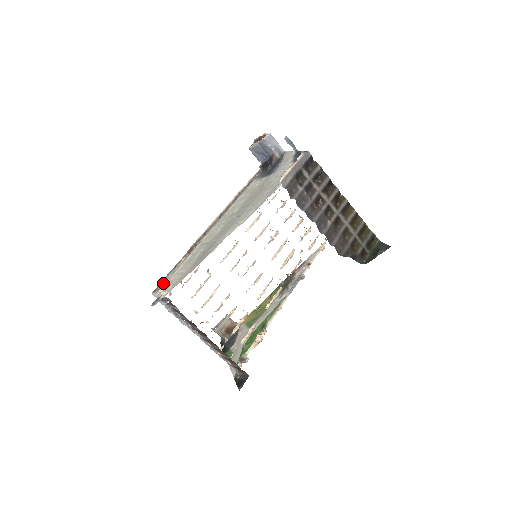
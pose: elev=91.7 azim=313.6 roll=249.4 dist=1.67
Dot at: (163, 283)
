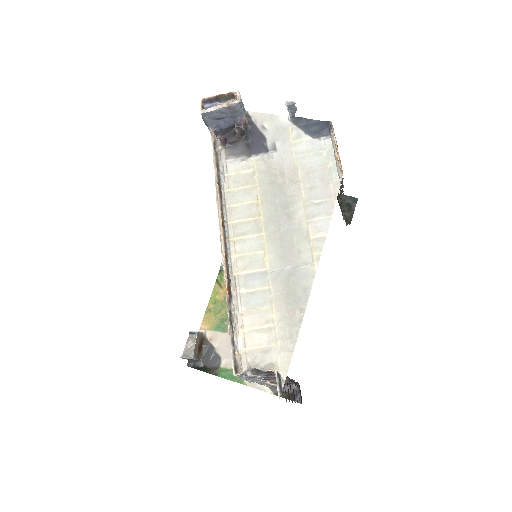
Dot at: (237, 353)
